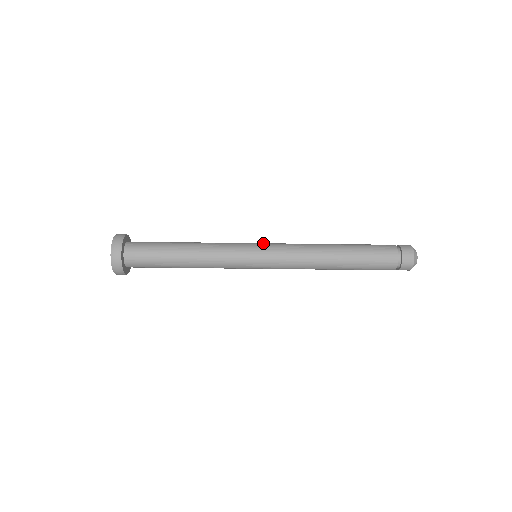
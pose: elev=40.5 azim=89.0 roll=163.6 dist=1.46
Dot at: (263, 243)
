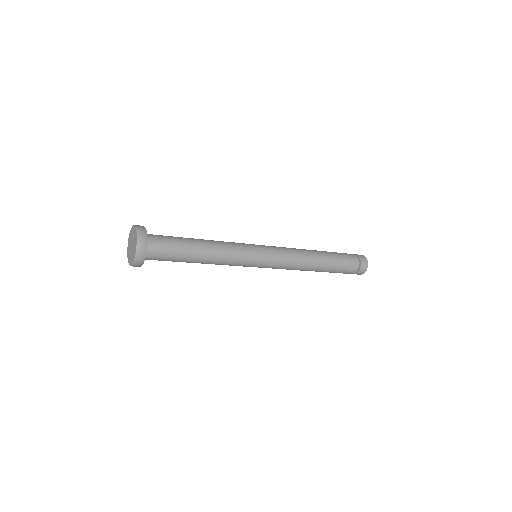
Dot at: (267, 250)
